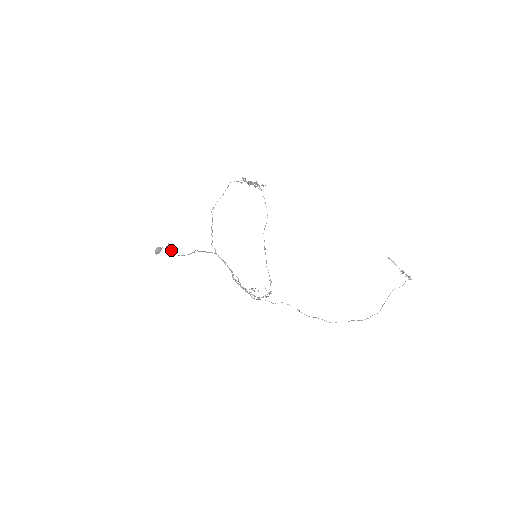
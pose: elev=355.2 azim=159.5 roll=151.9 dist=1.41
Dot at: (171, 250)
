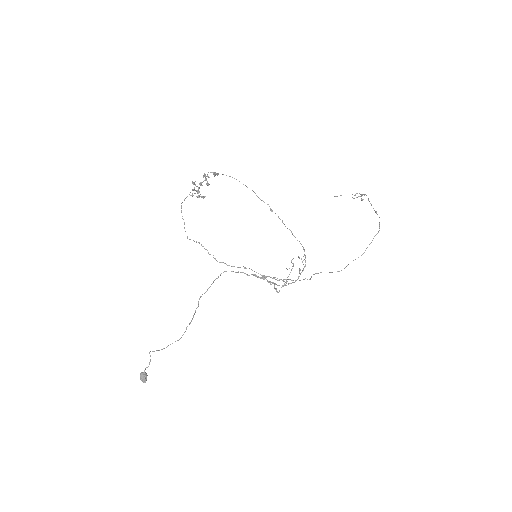
Dot at: (163, 348)
